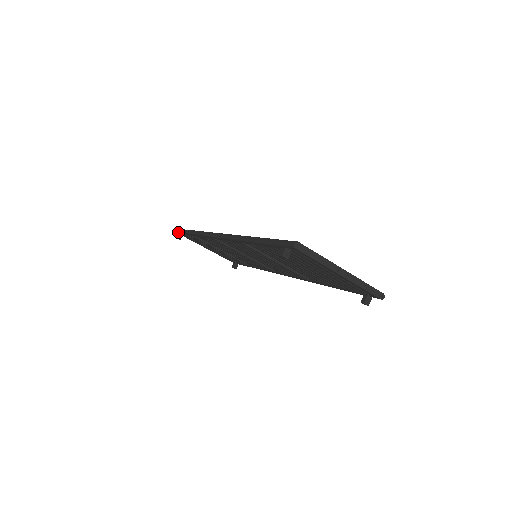
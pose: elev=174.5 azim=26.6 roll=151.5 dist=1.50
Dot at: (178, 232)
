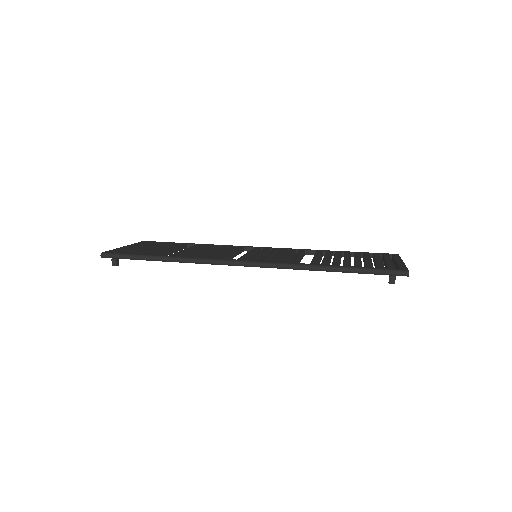
Dot at: (112, 258)
